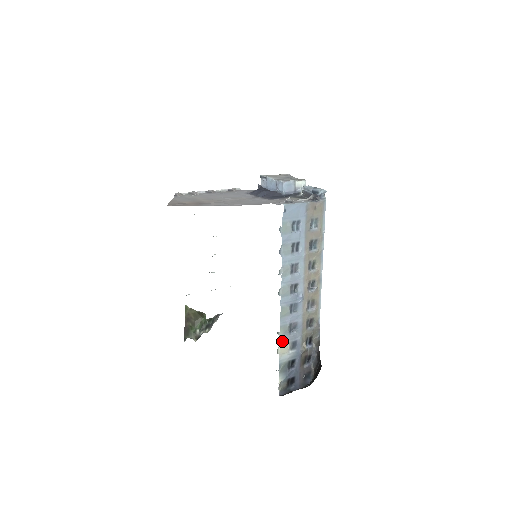
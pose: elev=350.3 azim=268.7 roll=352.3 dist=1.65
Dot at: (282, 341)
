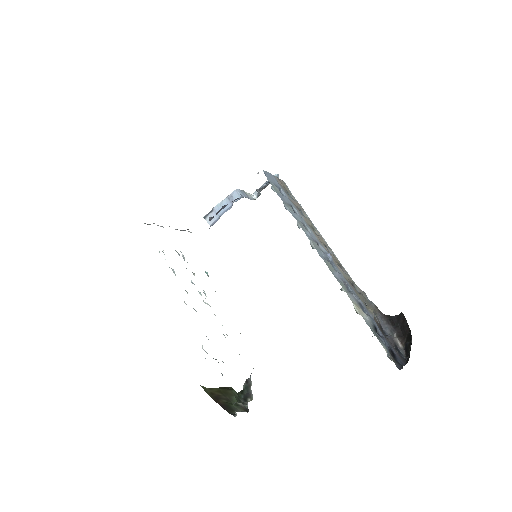
Dot at: (351, 300)
